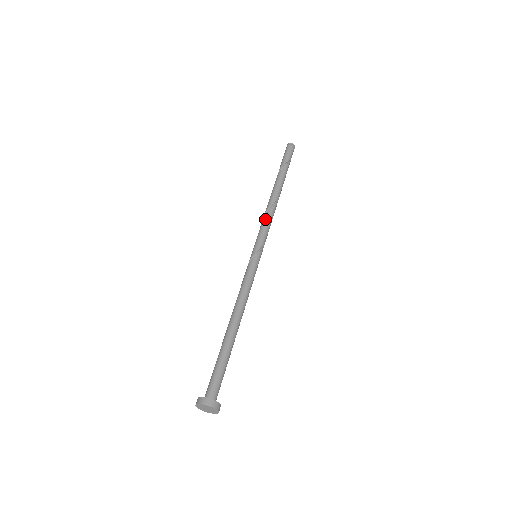
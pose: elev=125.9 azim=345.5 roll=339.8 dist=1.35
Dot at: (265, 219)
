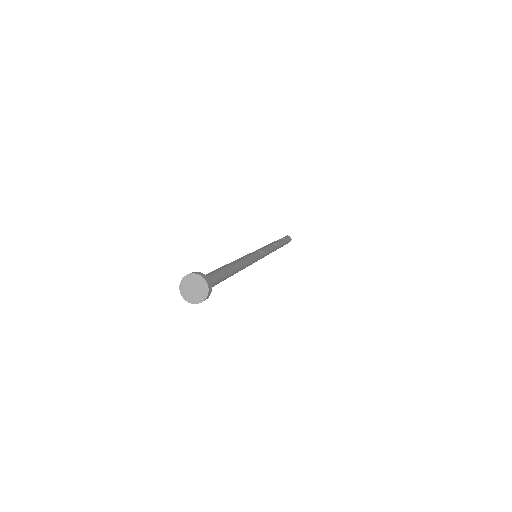
Dot at: occluded
